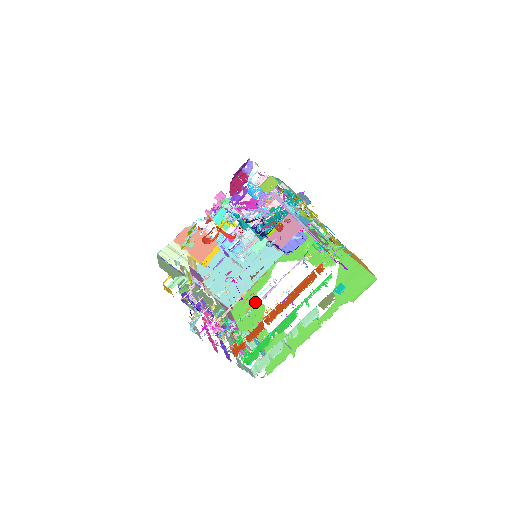
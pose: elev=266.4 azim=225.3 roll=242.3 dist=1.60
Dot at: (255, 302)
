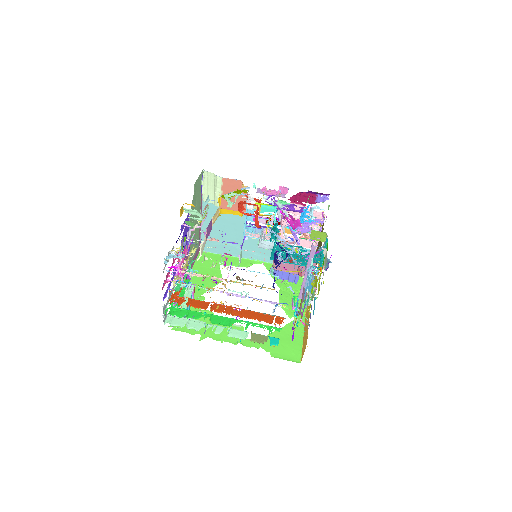
Dot at: occluded
